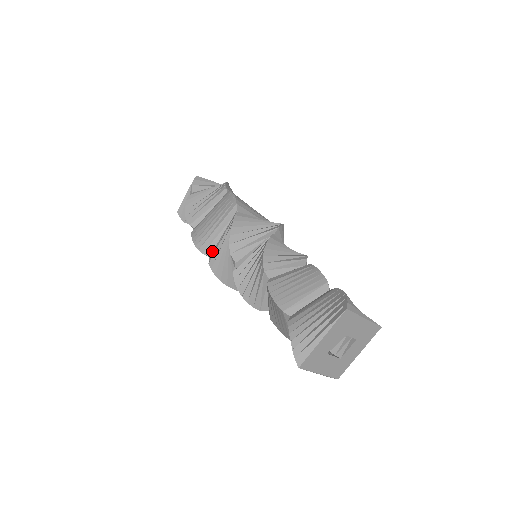
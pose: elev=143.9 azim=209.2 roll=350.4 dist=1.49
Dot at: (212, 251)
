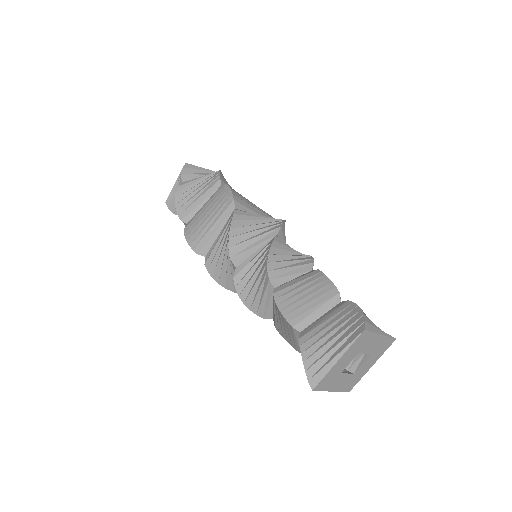
Dot at: (208, 251)
